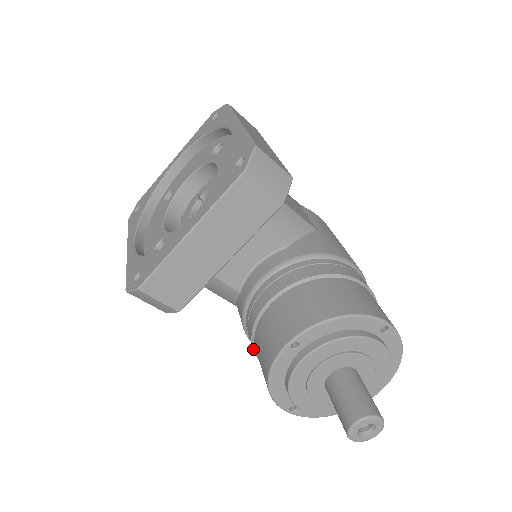
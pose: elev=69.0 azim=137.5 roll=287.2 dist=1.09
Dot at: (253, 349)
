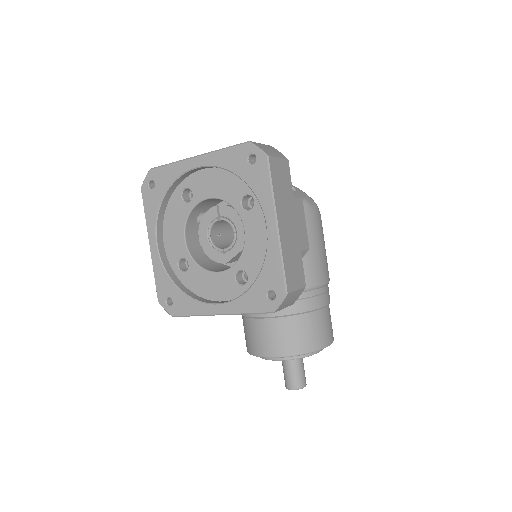
Dot at: occluded
